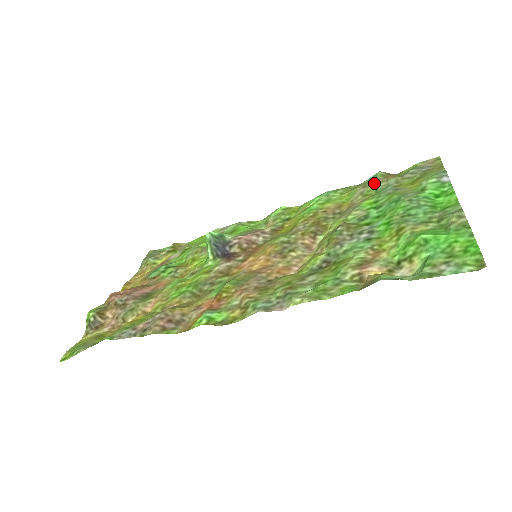
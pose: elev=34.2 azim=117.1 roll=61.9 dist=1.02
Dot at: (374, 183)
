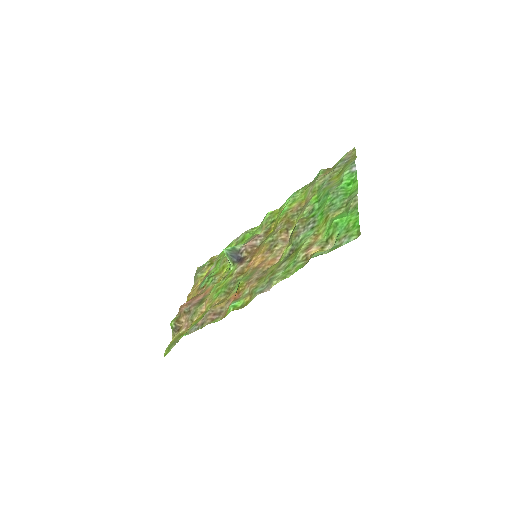
Dot at: (317, 181)
